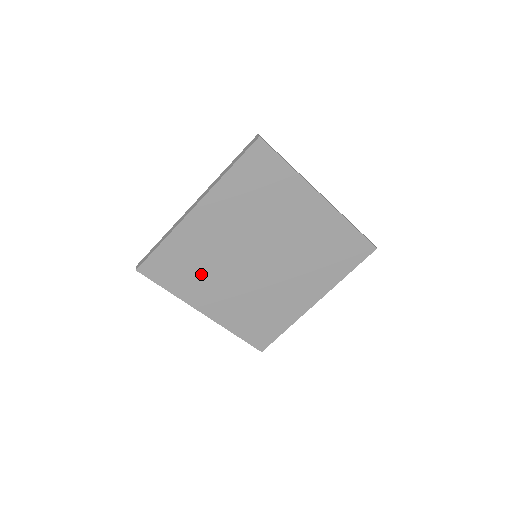
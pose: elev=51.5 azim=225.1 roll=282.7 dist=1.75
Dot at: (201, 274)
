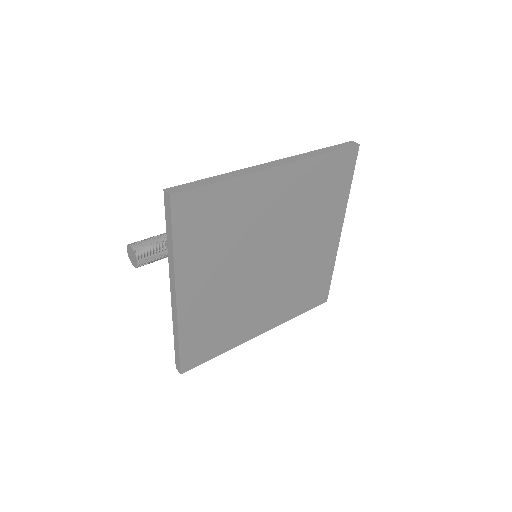
Dot at: (217, 246)
